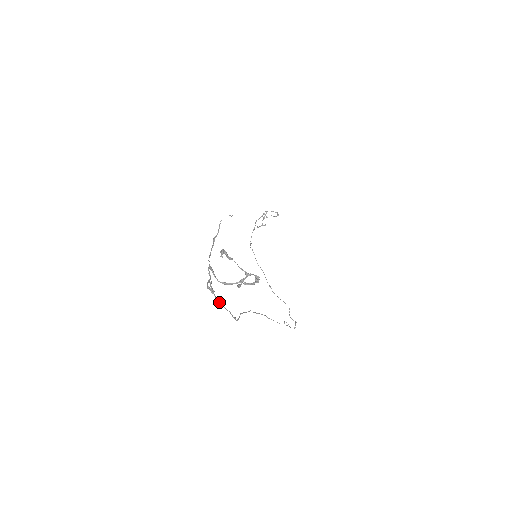
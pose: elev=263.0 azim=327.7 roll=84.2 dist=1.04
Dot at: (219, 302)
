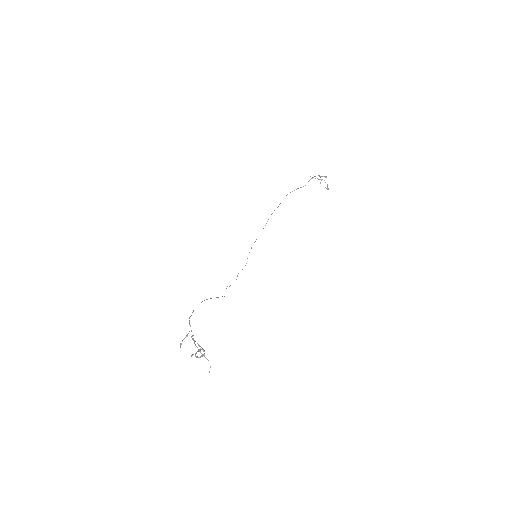
Dot at: occluded
